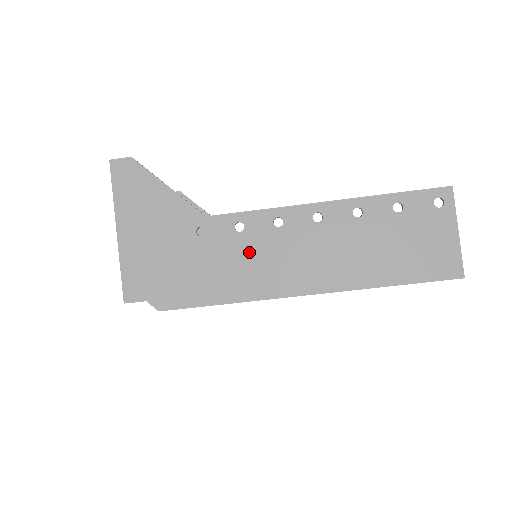
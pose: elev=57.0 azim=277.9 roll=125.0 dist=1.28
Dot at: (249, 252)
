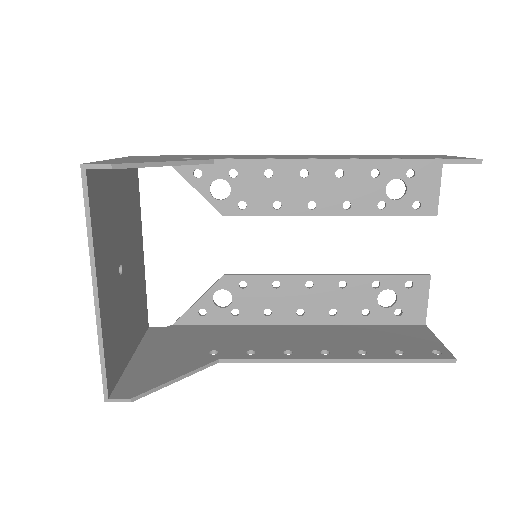
Dot at: occluded
